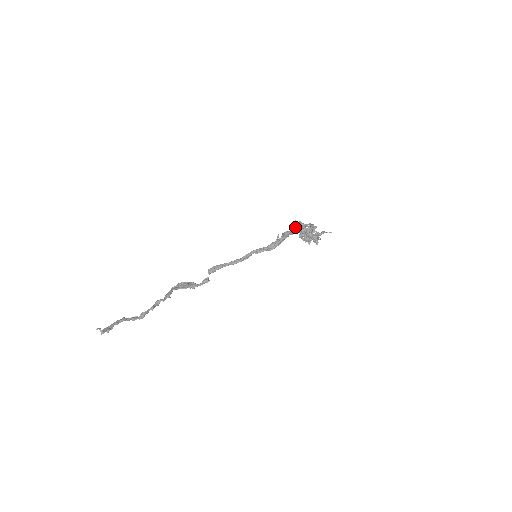
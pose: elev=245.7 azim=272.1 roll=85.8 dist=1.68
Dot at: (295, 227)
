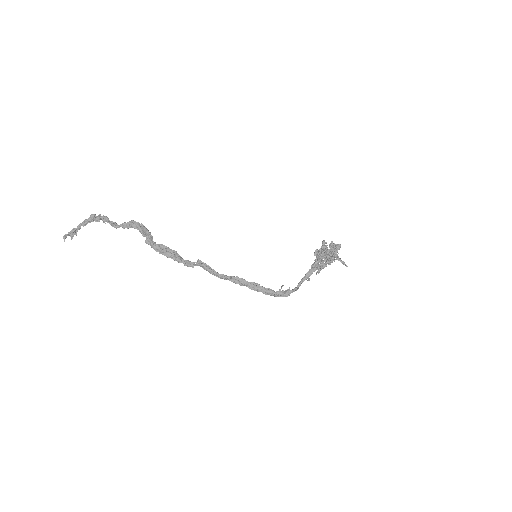
Dot at: (312, 264)
